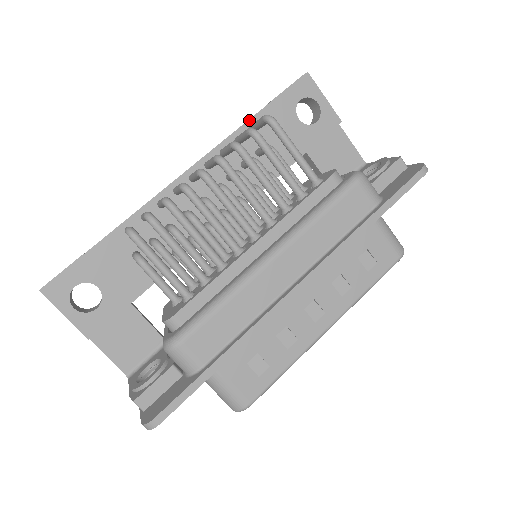
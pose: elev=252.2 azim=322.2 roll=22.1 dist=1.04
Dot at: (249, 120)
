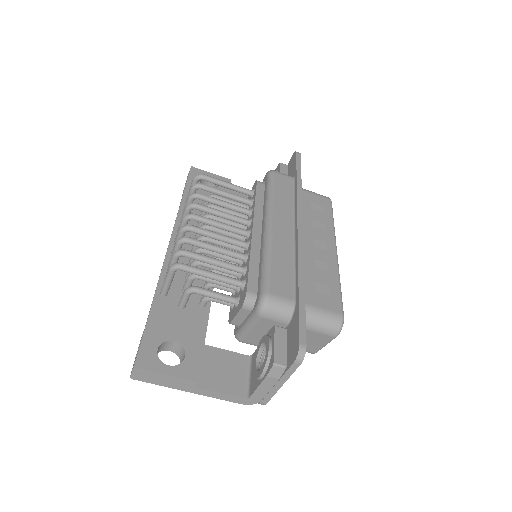
Dot at: (182, 201)
